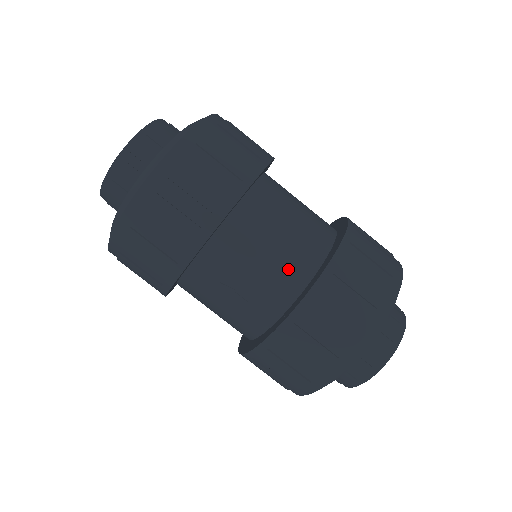
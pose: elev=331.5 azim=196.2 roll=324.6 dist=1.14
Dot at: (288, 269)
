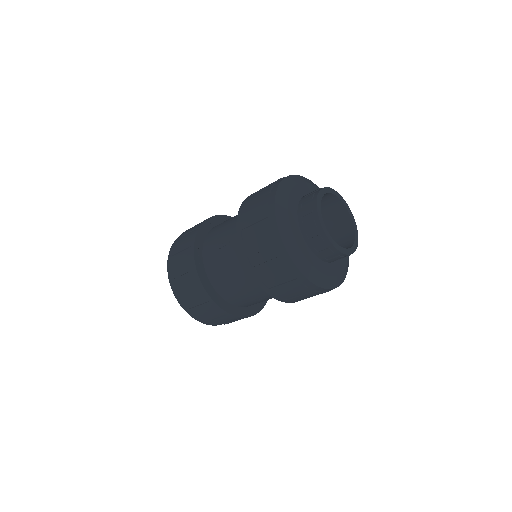
Dot at: occluded
